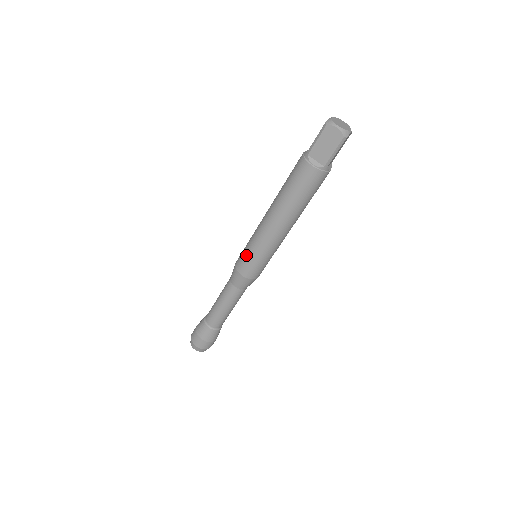
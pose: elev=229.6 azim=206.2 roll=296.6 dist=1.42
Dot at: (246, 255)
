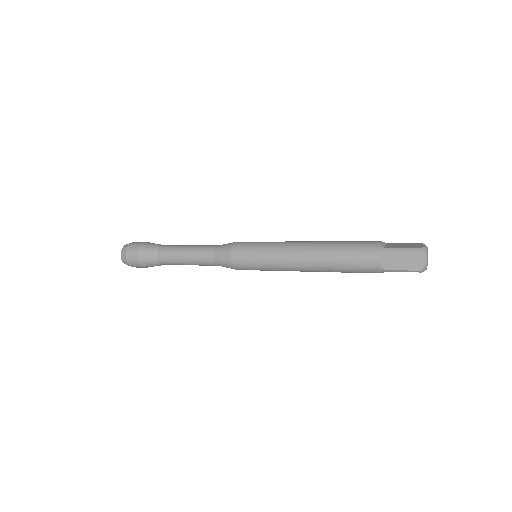
Dot at: occluded
